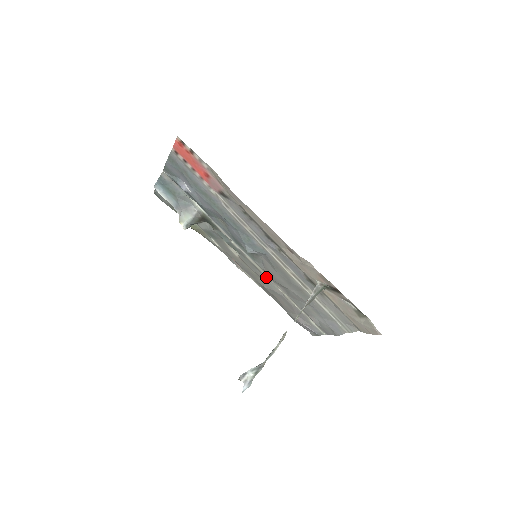
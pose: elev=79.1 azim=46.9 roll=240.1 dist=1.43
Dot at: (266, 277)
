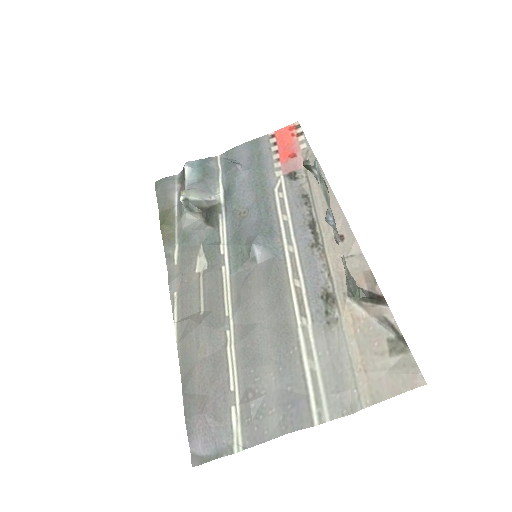
Dot at: (222, 307)
